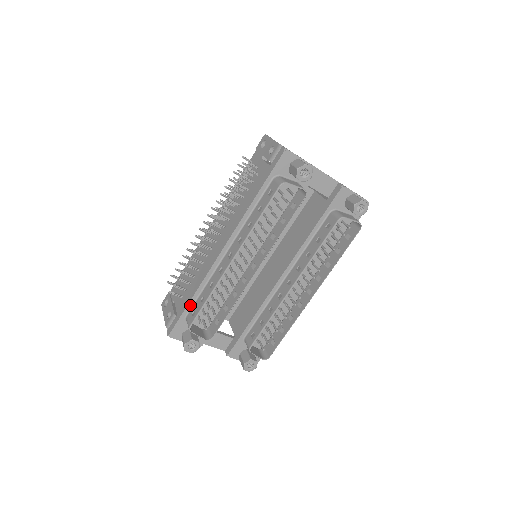
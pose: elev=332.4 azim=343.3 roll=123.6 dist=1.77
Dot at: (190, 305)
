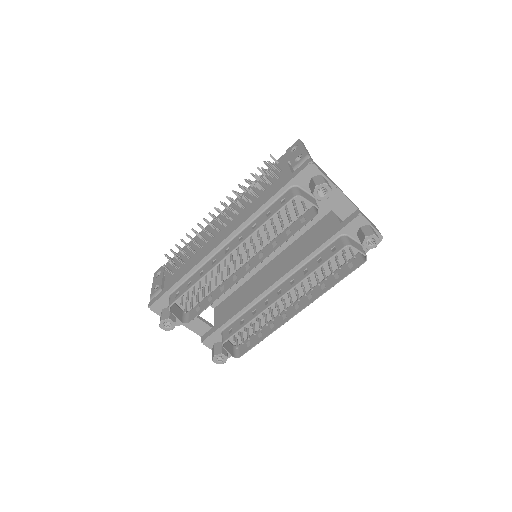
Dot at: (177, 285)
